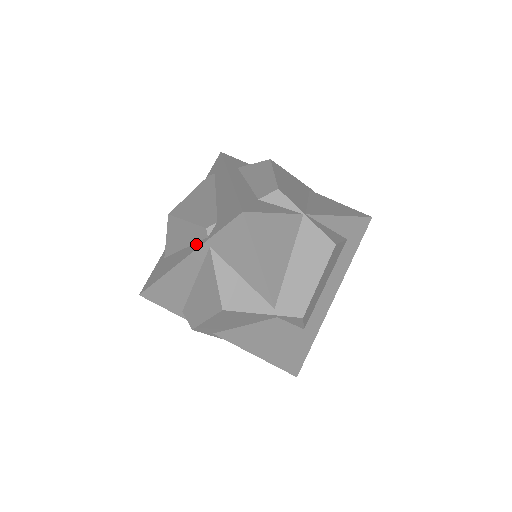
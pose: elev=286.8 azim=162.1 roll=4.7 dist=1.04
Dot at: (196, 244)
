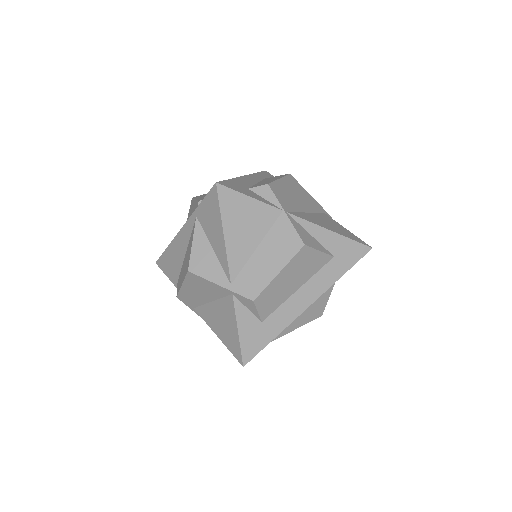
Dot at: occluded
